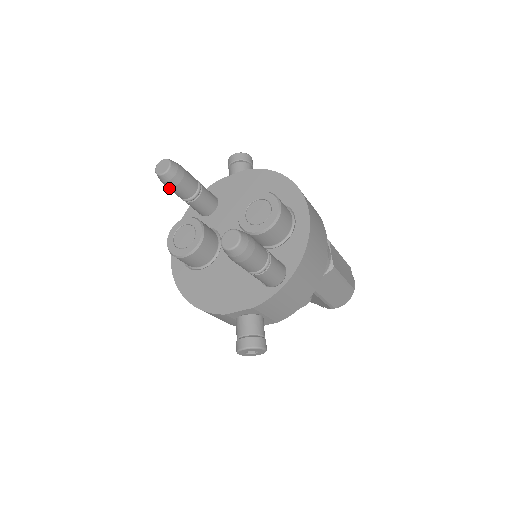
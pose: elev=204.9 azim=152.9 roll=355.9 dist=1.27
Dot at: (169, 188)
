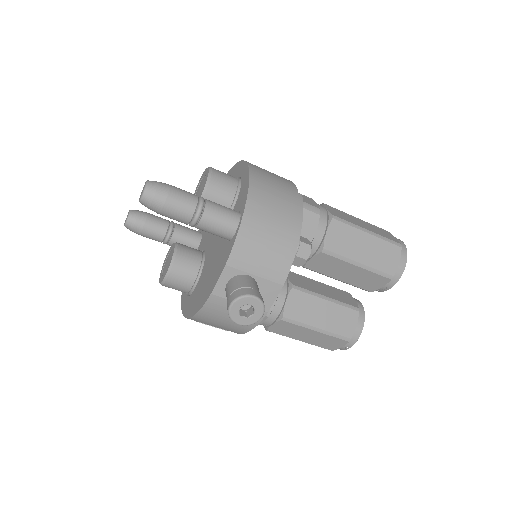
Dot at: (142, 234)
